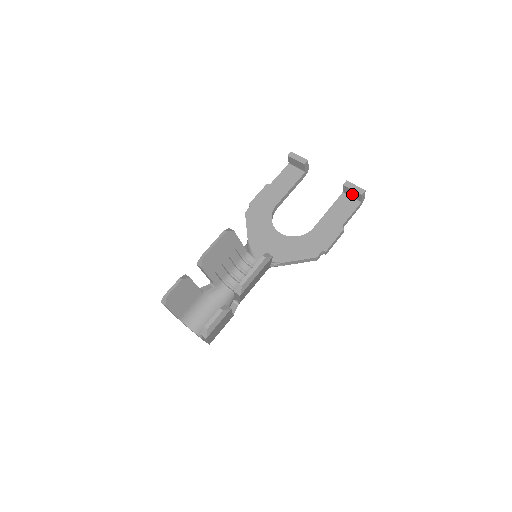
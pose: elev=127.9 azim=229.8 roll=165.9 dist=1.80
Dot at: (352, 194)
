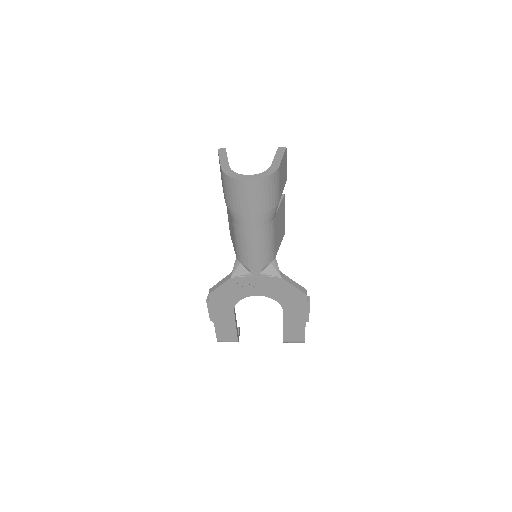
Dot at: occluded
